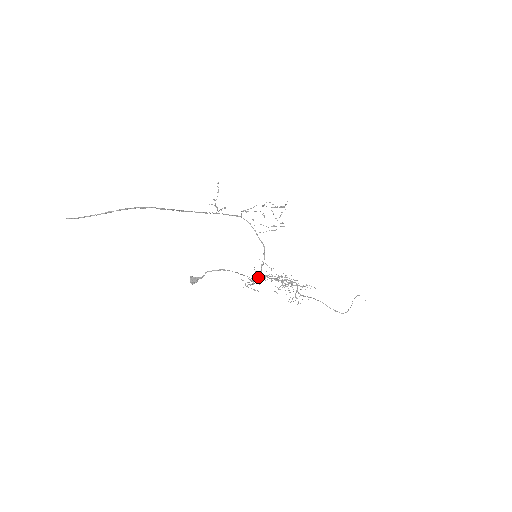
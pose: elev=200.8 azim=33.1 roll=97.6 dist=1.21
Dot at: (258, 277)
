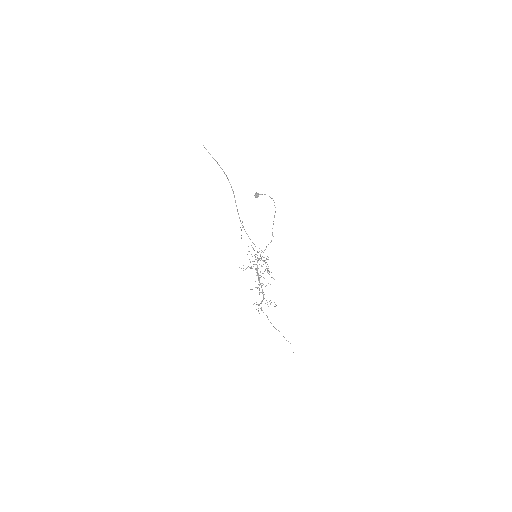
Dot at: occluded
